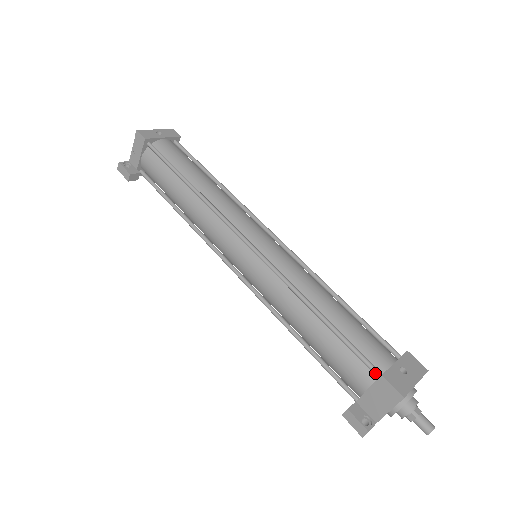
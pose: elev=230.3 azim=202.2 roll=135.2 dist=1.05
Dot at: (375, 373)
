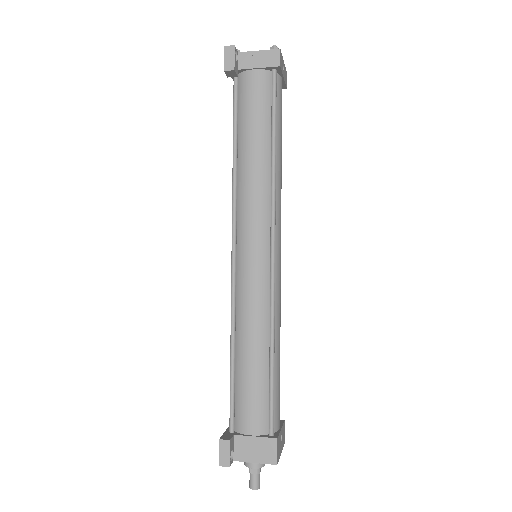
Dot at: (271, 431)
